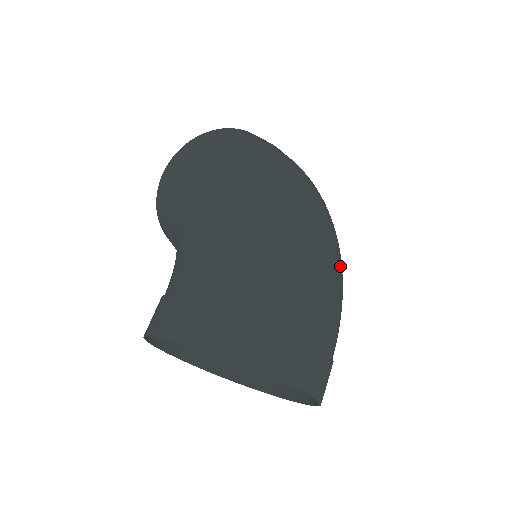
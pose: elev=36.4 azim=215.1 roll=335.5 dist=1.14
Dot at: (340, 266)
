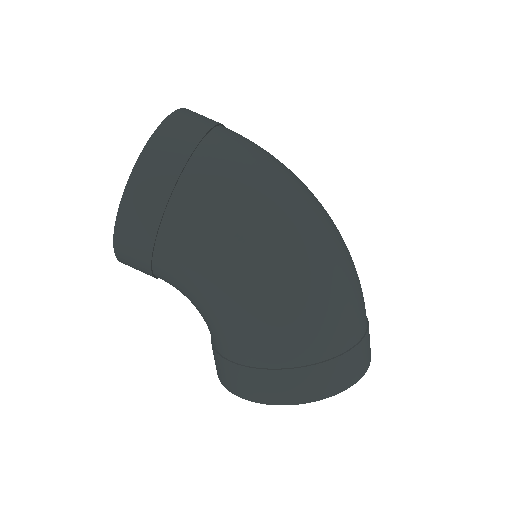
Dot at: occluded
